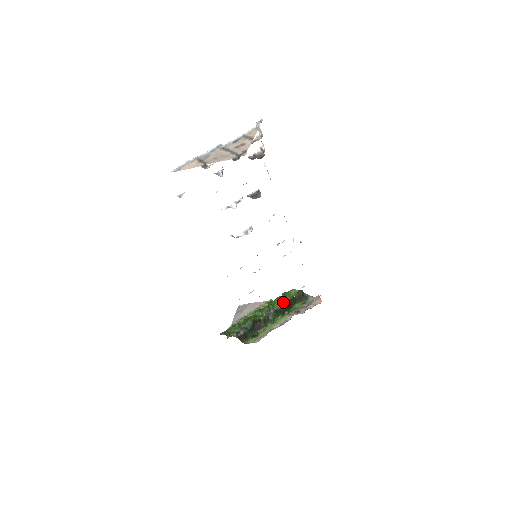
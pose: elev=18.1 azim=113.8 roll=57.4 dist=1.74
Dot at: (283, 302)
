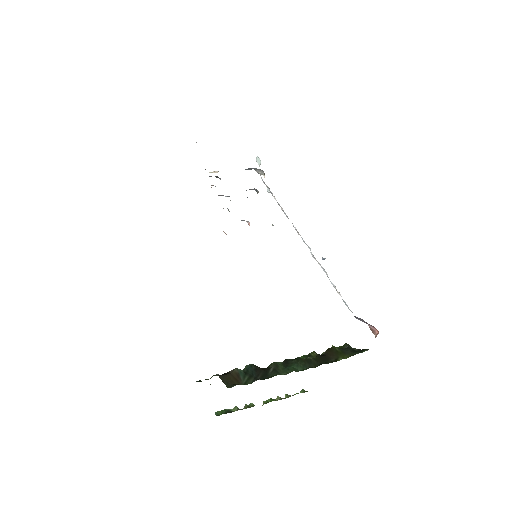
Dot at: (313, 353)
